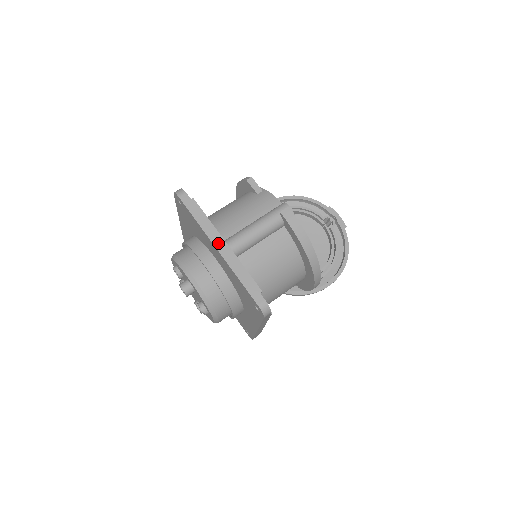
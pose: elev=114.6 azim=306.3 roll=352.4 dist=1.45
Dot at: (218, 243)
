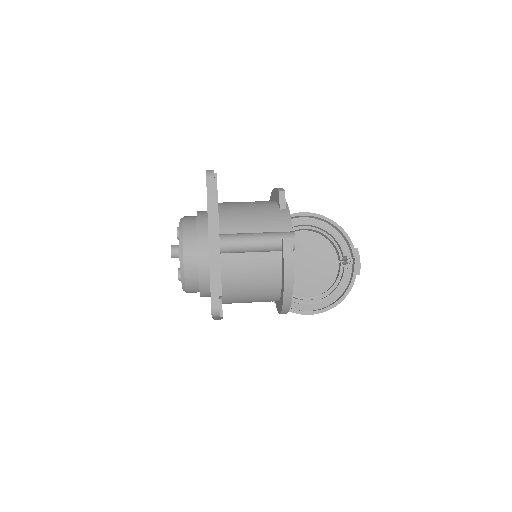
Dot at: (213, 235)
